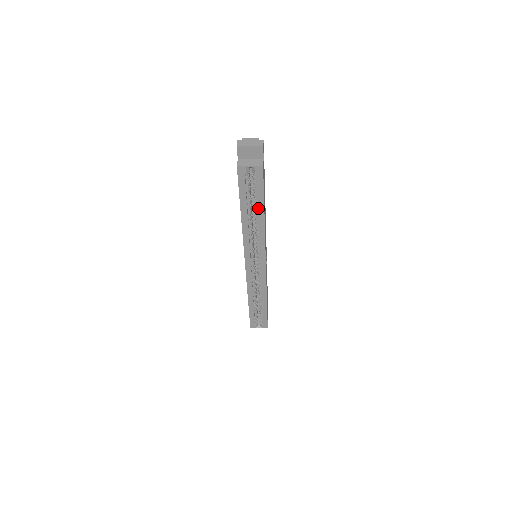
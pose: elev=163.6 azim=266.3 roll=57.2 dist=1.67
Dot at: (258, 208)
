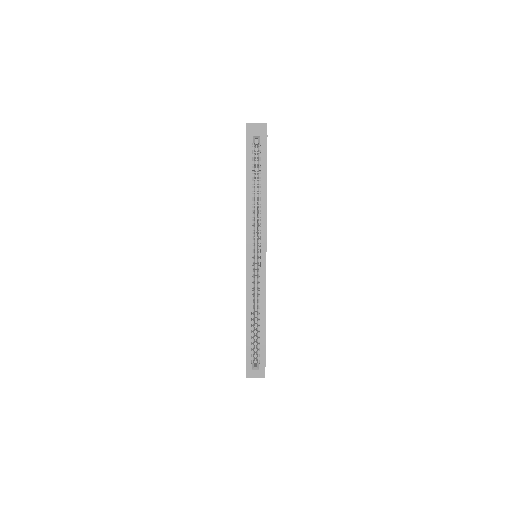
Dot at: (262, 182)
